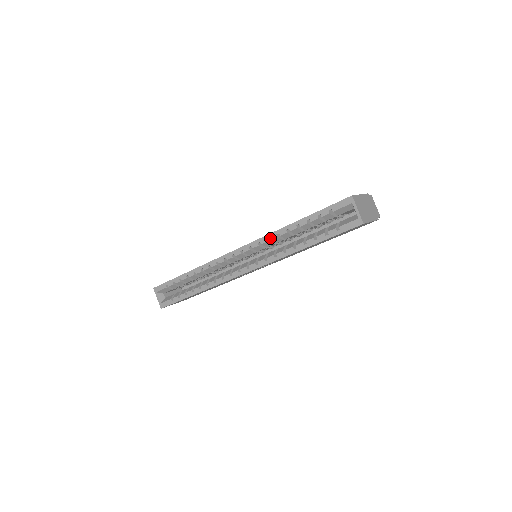
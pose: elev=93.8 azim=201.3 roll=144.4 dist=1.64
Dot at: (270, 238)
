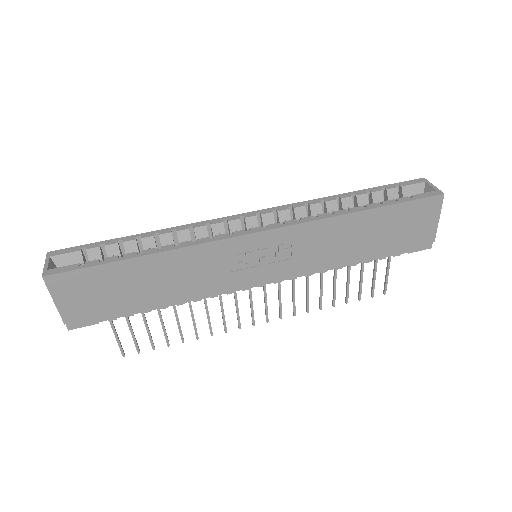
Dot at: (309, 203)
